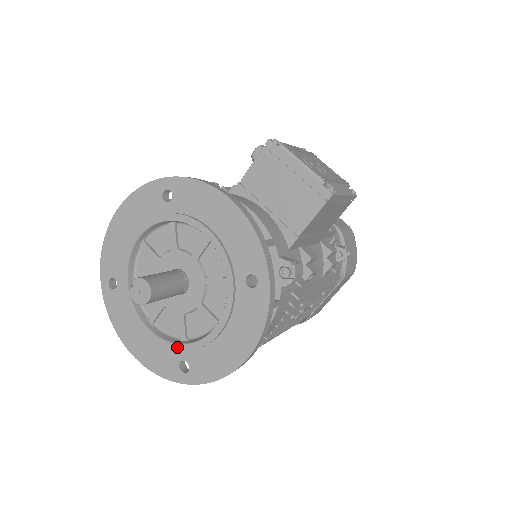
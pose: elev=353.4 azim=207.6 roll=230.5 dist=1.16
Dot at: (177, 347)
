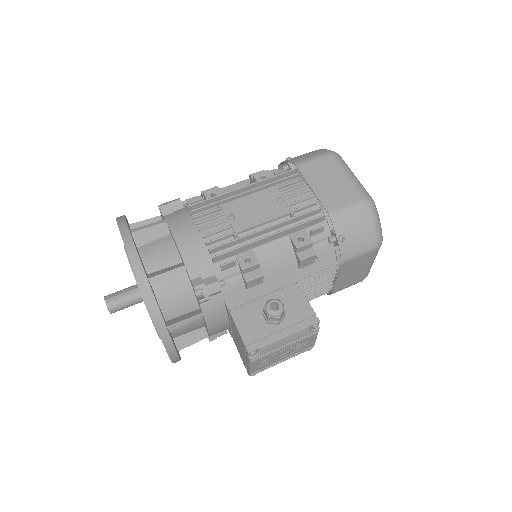
Dot at: occluded
